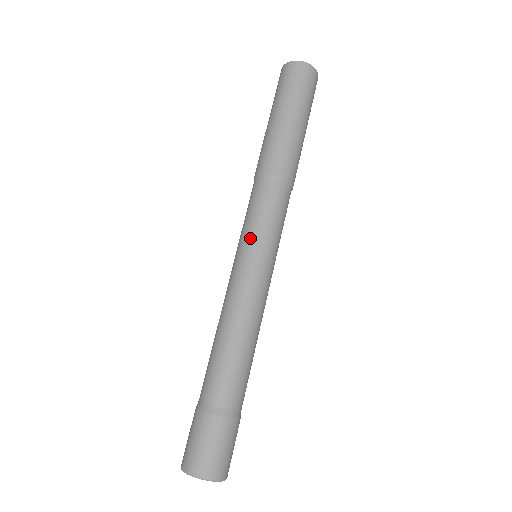
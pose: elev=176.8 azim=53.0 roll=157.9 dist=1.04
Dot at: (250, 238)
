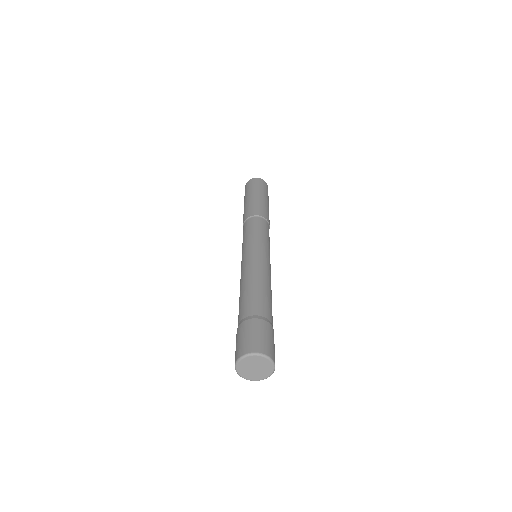
Dot at: (258, 240)
